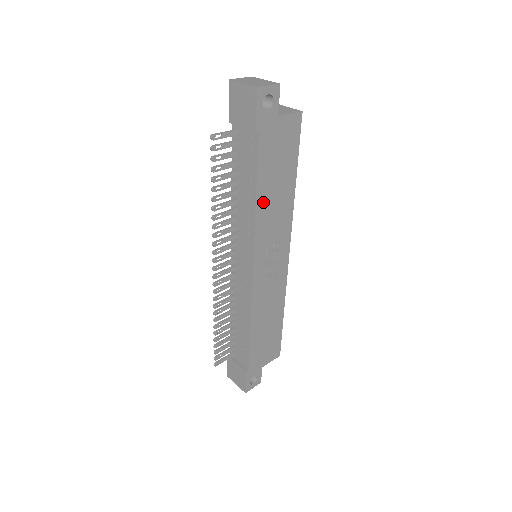
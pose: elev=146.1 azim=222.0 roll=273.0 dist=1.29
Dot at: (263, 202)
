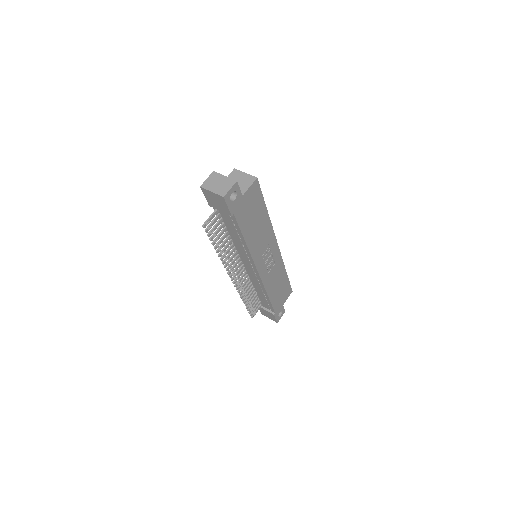
Dot at: (251, 240)
